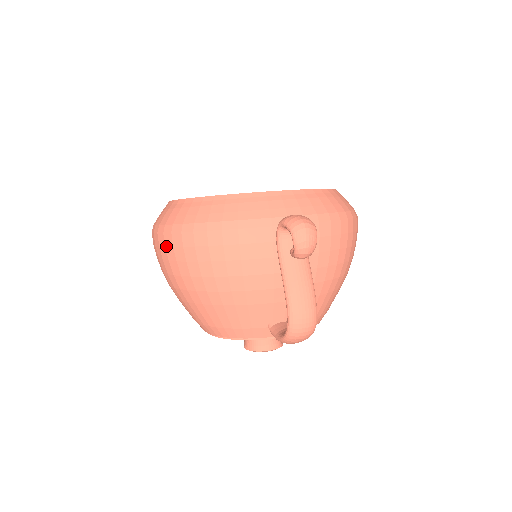
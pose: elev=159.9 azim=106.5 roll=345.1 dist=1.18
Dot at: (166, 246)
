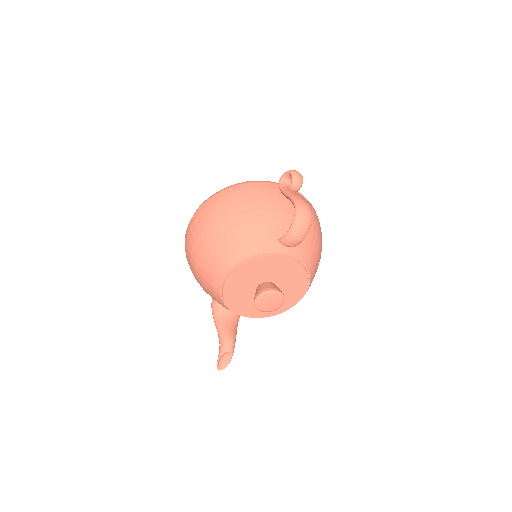
Dot at: (207, 206)
